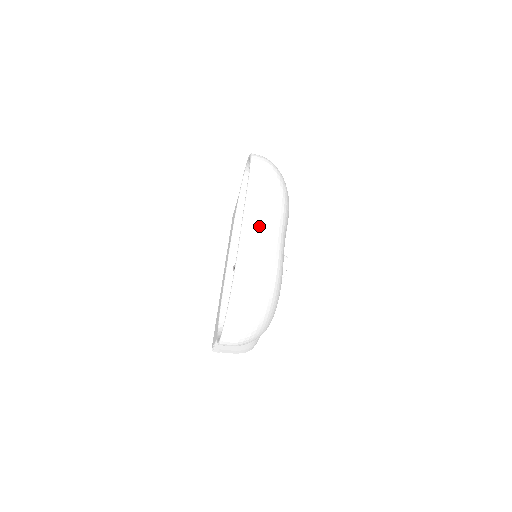
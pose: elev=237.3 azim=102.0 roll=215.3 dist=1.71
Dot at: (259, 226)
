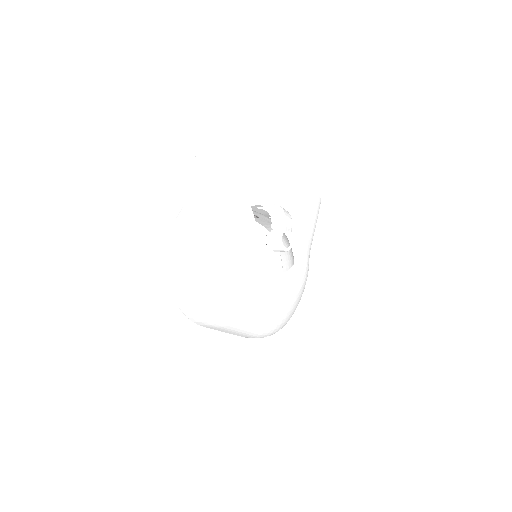
Dot at: occluded
